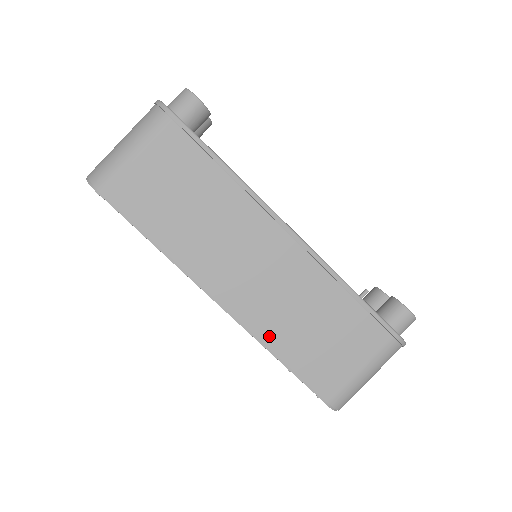
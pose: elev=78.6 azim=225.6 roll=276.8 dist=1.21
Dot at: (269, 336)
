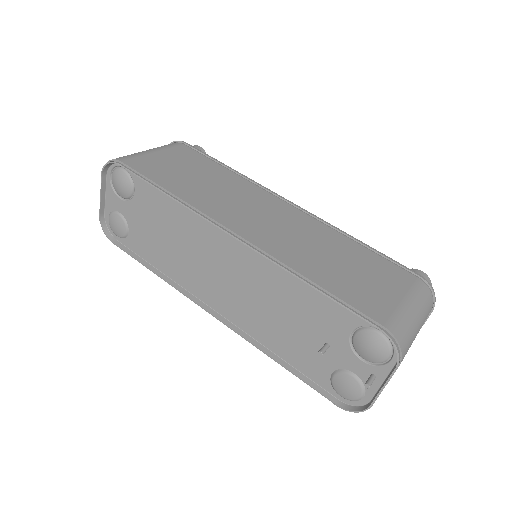
Dot at: (293, 262)
